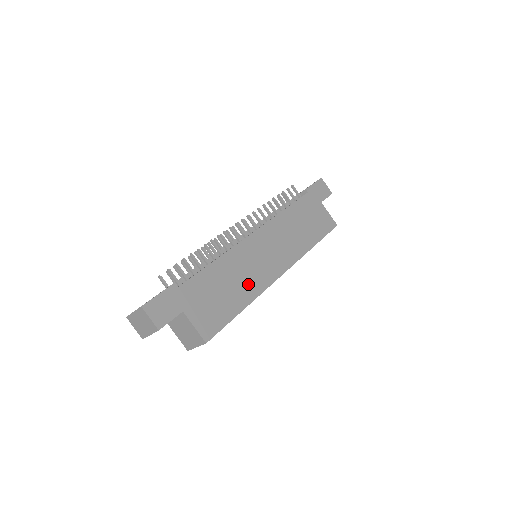
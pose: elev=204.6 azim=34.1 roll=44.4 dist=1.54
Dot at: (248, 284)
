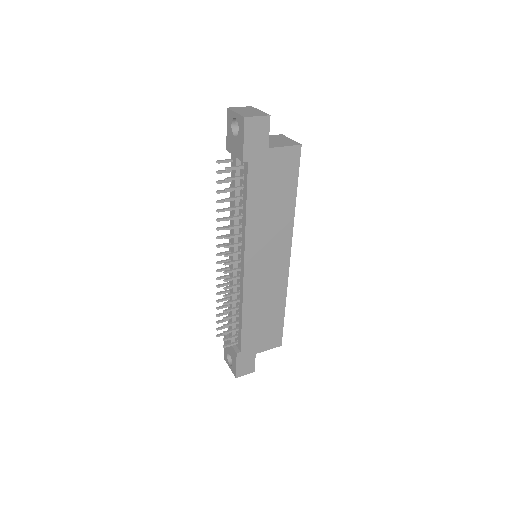
Dot at: (274, 297)
